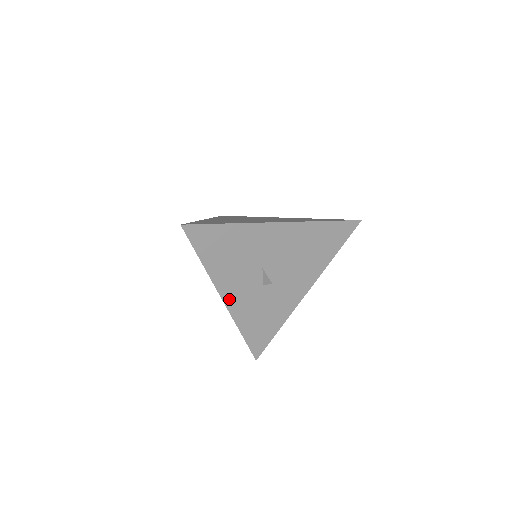
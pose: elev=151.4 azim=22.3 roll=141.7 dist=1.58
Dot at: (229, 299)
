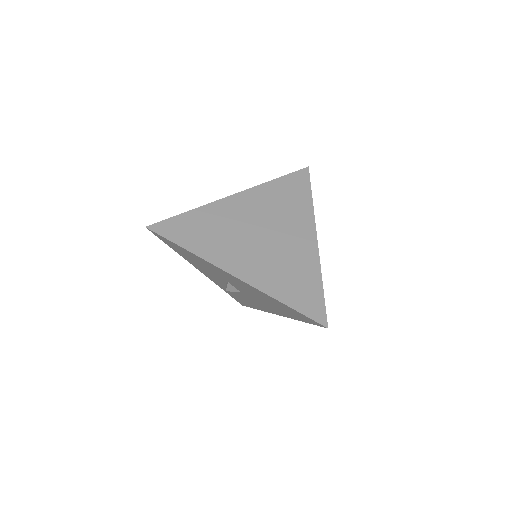
Dot at: (206, 274)
